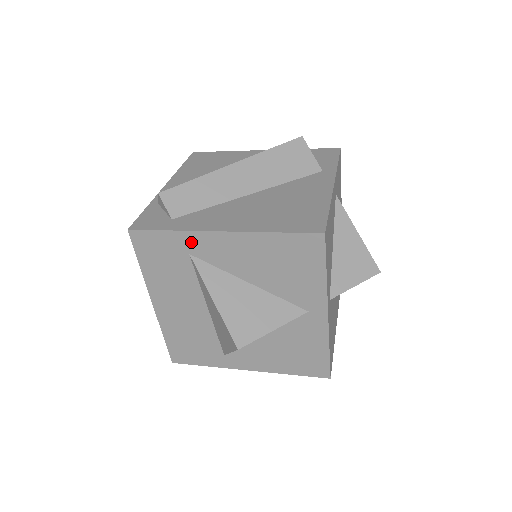
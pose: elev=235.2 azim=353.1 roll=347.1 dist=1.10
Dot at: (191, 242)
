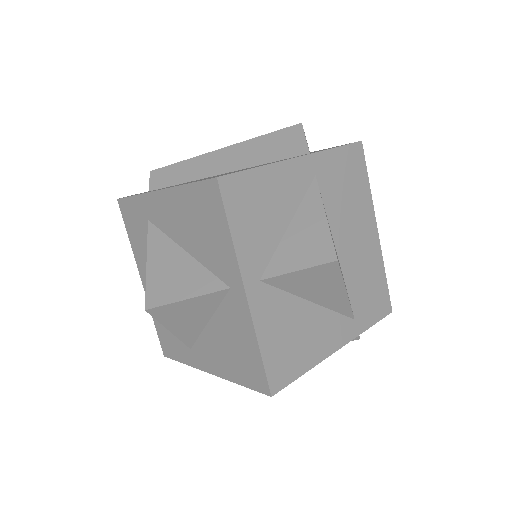
Dot at: (147, 206)
